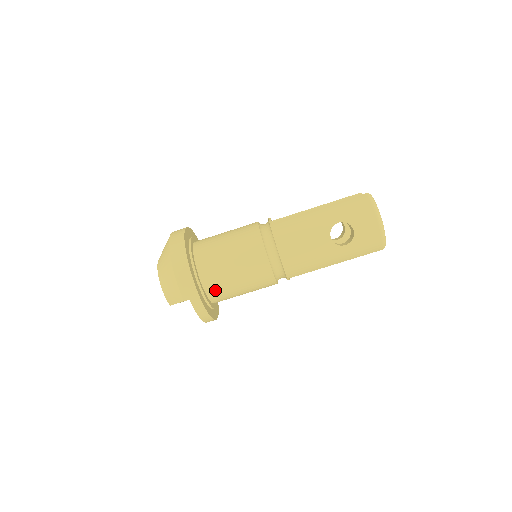
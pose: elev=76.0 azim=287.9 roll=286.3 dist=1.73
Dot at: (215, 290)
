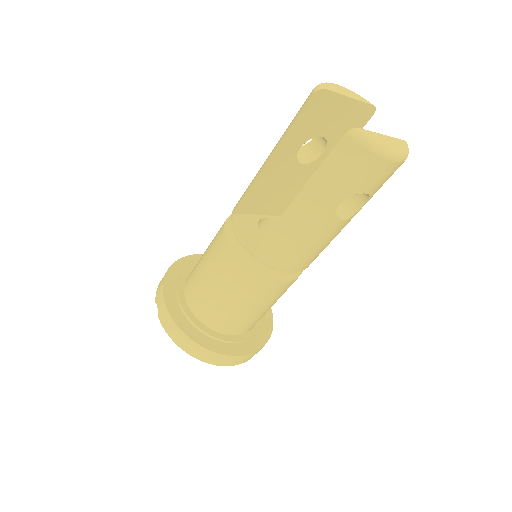
Dot at: occluded
